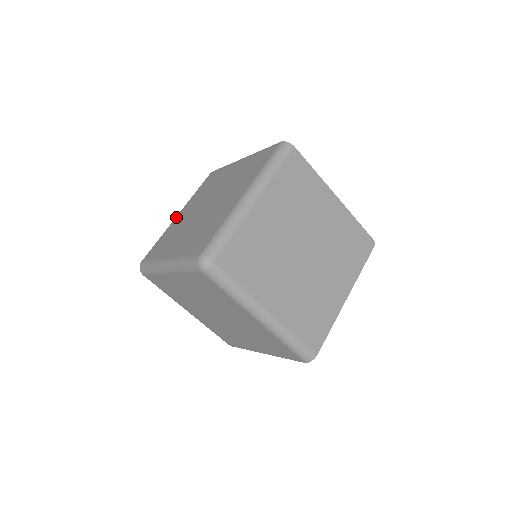
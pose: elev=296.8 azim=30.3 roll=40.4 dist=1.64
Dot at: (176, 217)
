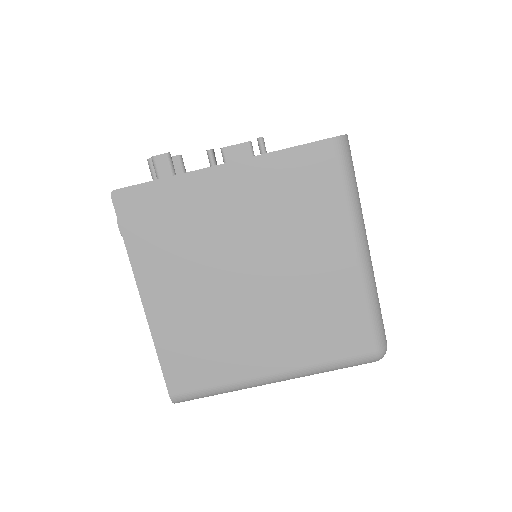
Dot at: (146, 305)
